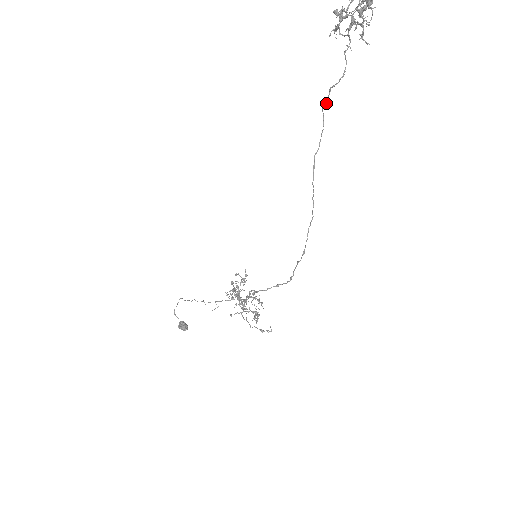
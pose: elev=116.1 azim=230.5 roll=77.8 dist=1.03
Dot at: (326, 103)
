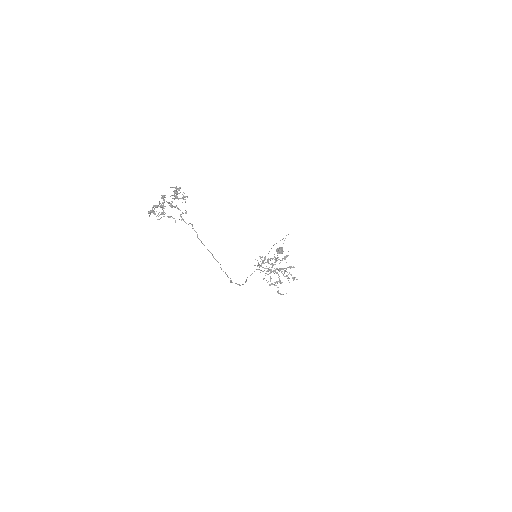
Dot at: (192, 228)
